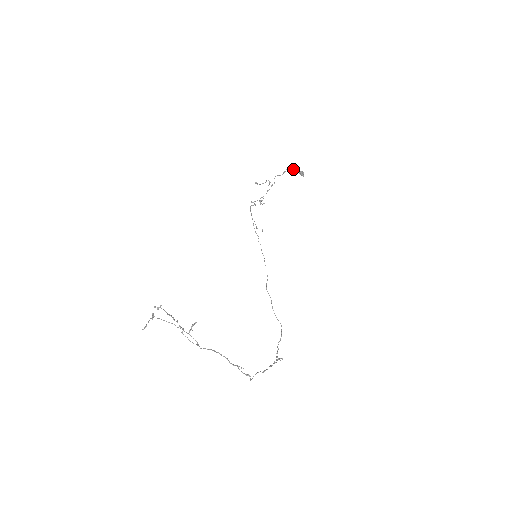
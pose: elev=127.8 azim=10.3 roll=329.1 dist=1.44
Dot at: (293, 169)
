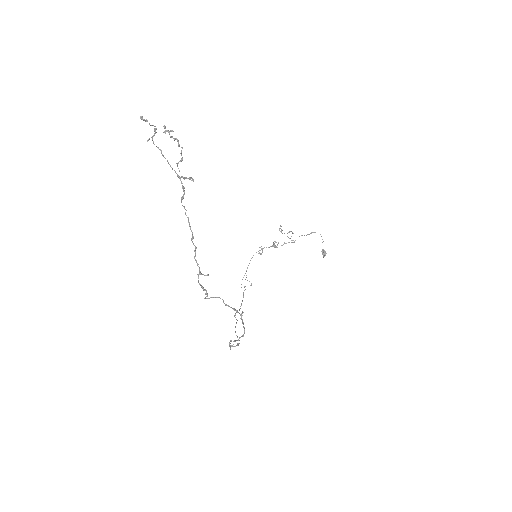
Dot at: occluded
